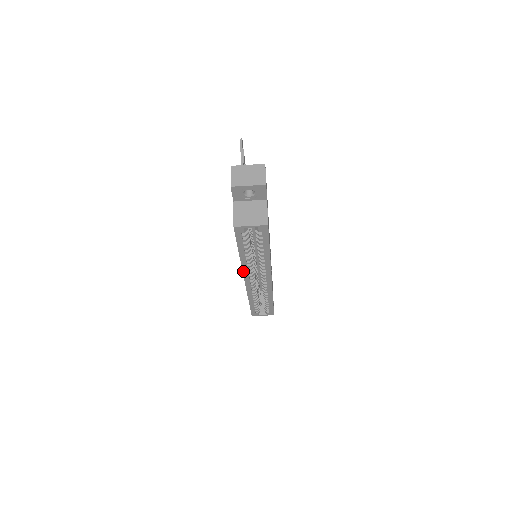
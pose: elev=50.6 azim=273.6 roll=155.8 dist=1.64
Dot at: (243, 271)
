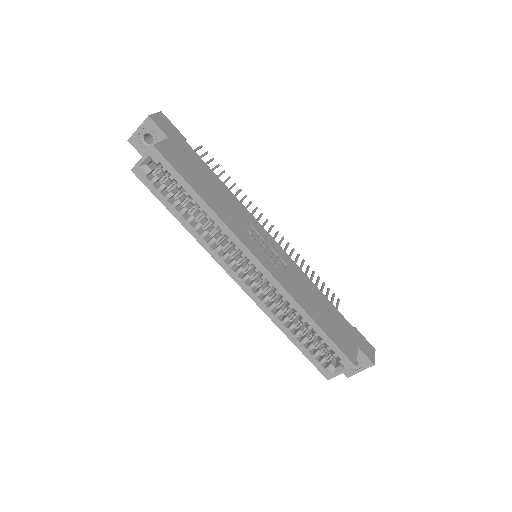
Dot at: (213, 257)
